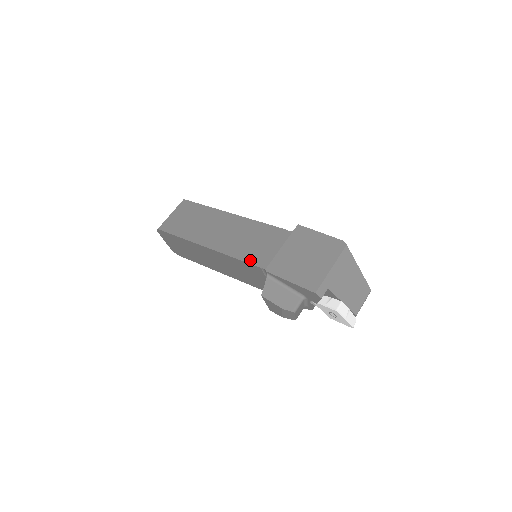
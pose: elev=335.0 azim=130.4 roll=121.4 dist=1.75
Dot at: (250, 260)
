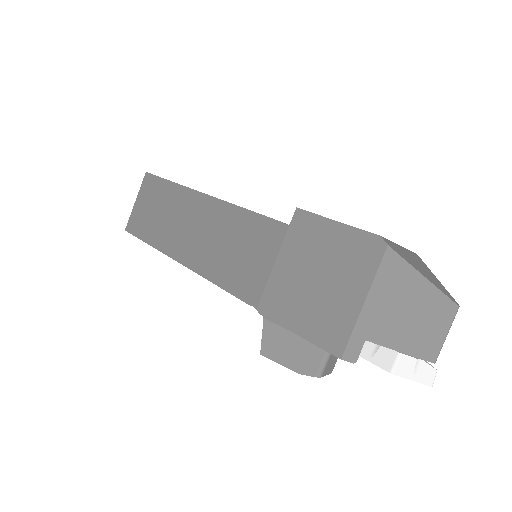
Dot at: (234, 289)
